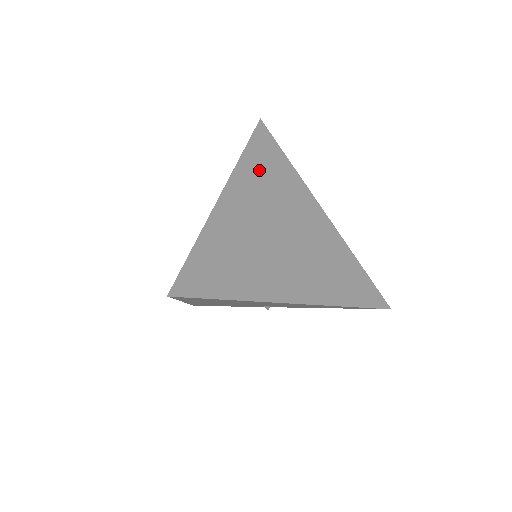
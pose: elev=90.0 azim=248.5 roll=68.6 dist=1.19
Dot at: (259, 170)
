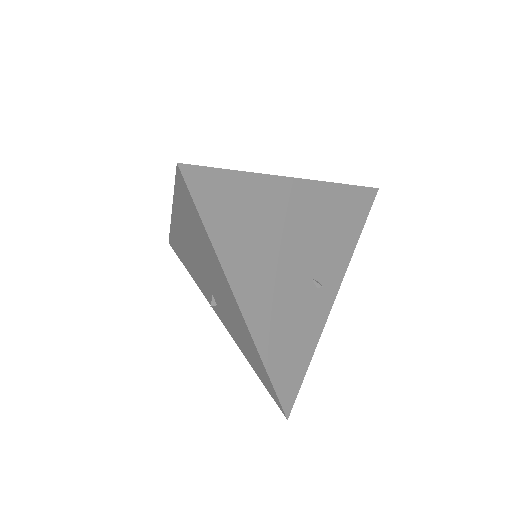
Dot at: occluded
